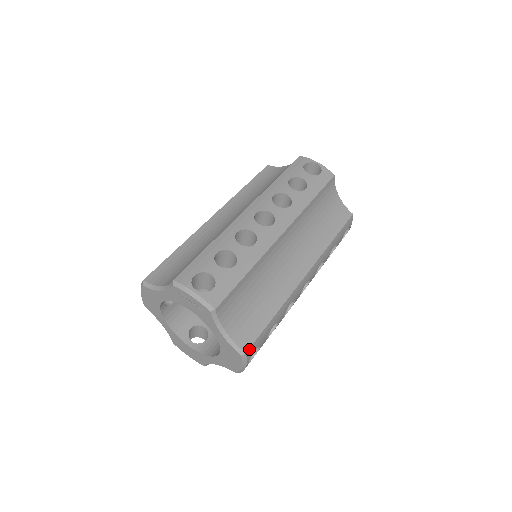
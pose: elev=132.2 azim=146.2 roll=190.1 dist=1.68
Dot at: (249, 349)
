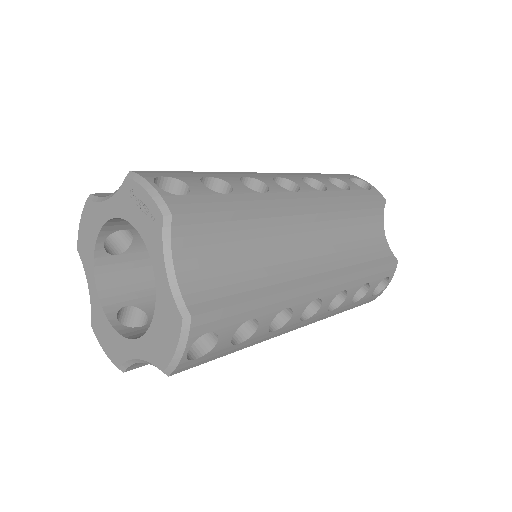
Dot at: (200, 315)
